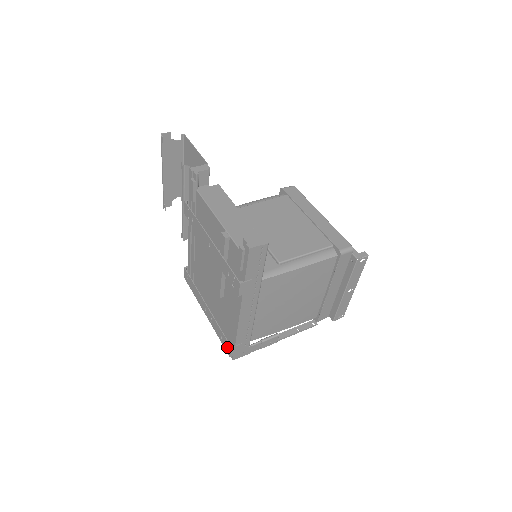
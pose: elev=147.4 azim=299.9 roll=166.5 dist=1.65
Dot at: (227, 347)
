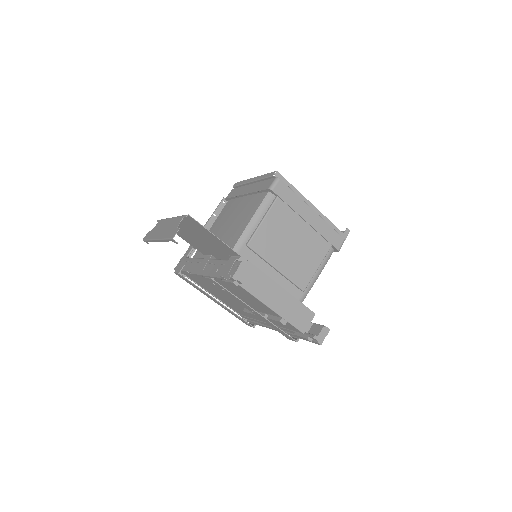
Dot at: (247, 324)
